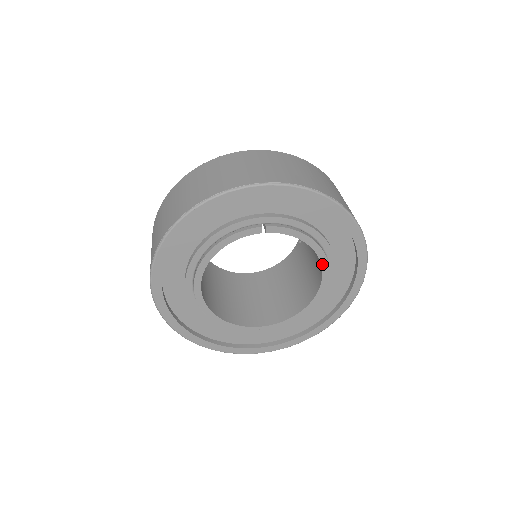
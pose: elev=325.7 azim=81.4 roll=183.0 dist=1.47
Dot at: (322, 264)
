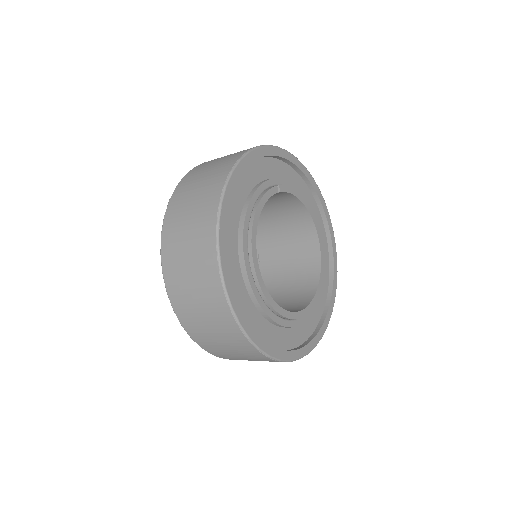
Dot at: (315, 224)
